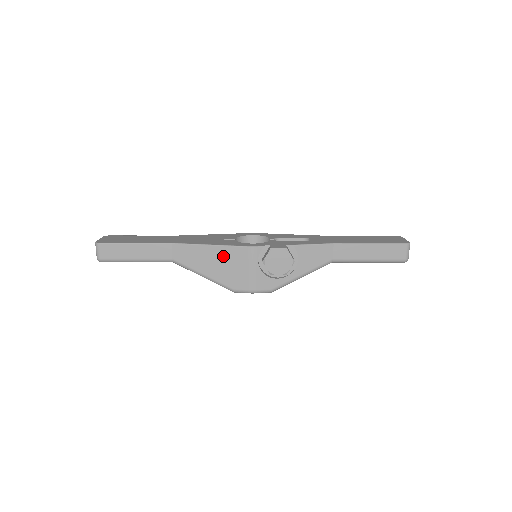
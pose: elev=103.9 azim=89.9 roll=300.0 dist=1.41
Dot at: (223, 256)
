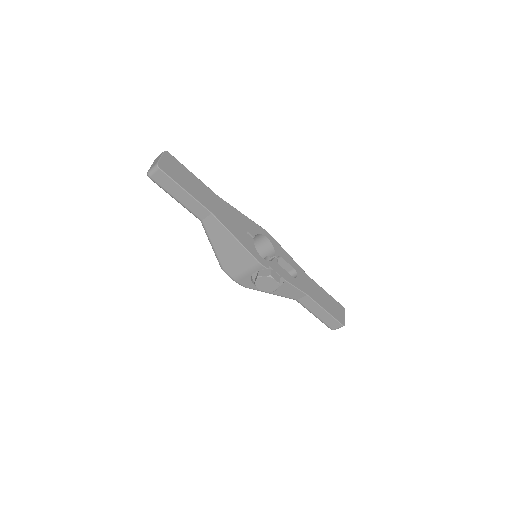
Dot at: (237, 251)
